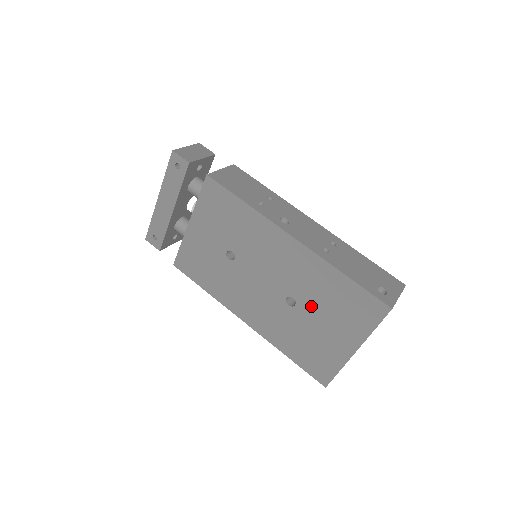
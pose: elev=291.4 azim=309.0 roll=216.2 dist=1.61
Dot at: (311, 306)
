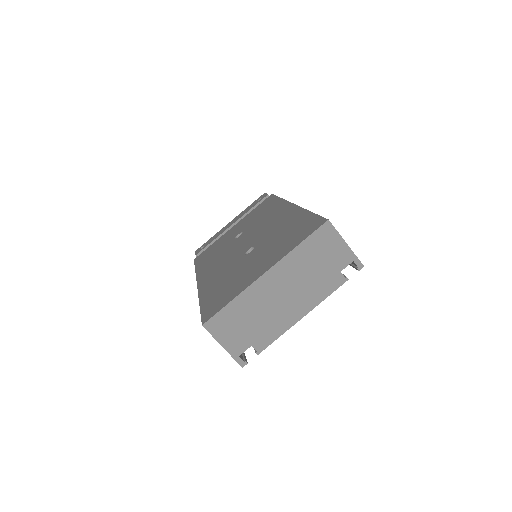
Dot at: (262, 247)
